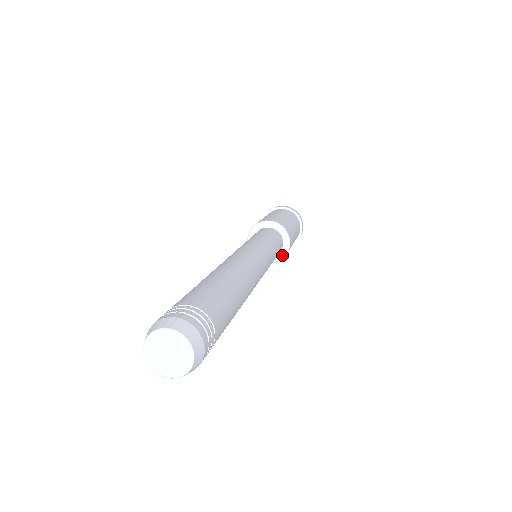
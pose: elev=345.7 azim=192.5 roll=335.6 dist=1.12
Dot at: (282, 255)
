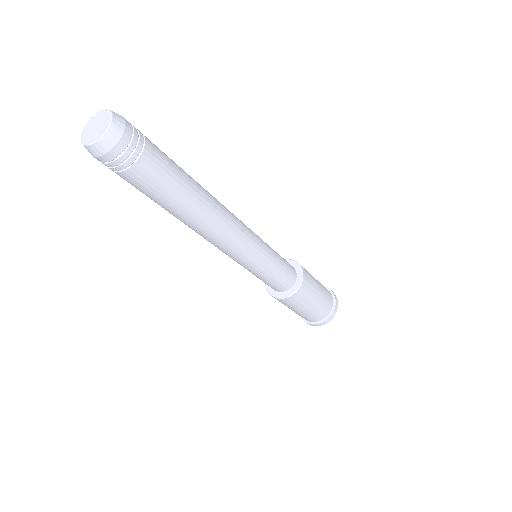
Dot at: (299, 283)
